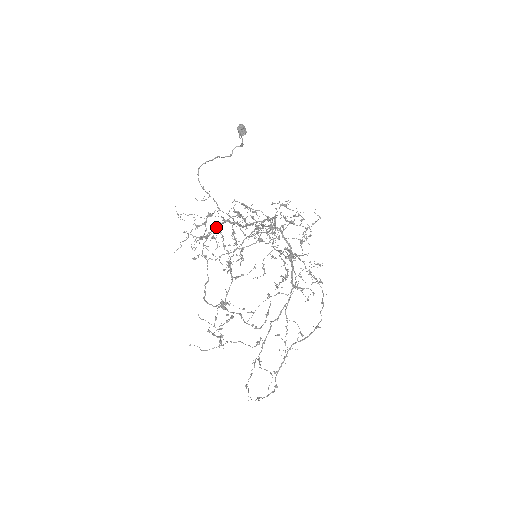
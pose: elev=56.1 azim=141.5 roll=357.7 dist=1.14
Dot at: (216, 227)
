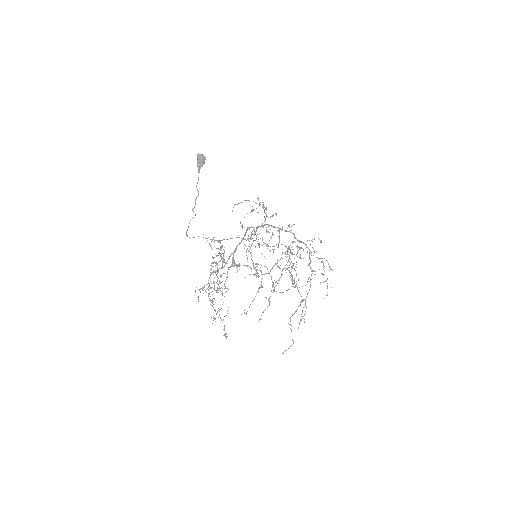
Dot at: (198, 300)
